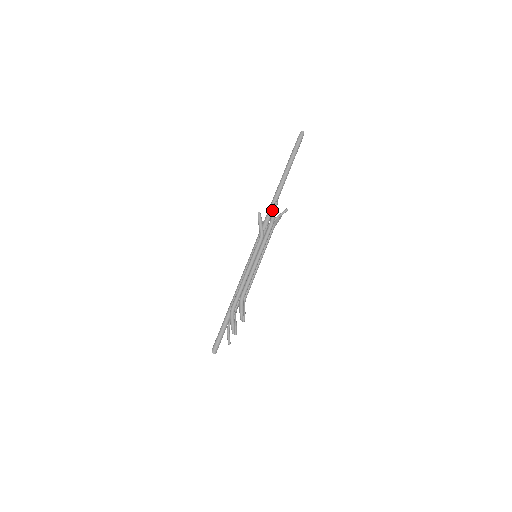
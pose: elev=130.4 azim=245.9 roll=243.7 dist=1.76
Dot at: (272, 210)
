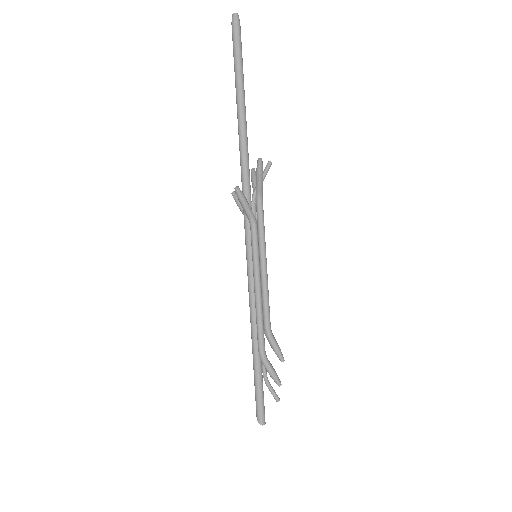
Dot at: (256, 176)
